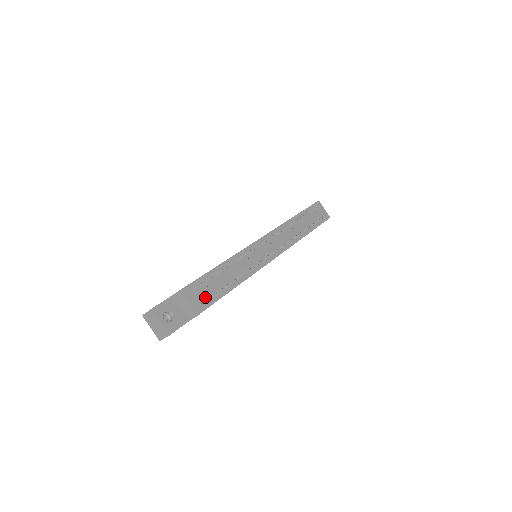
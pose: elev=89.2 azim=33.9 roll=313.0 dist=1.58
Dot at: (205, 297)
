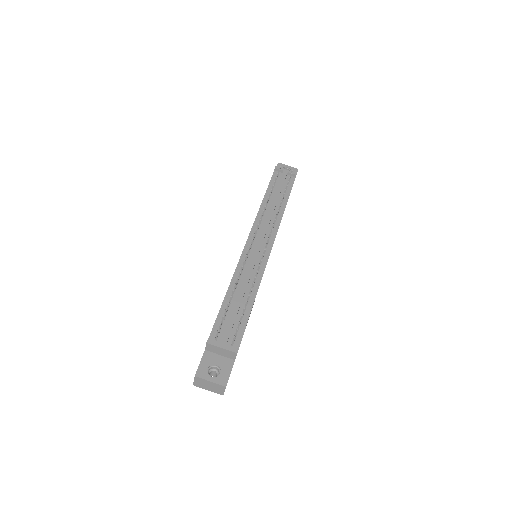
Dot at: (233, 330)
